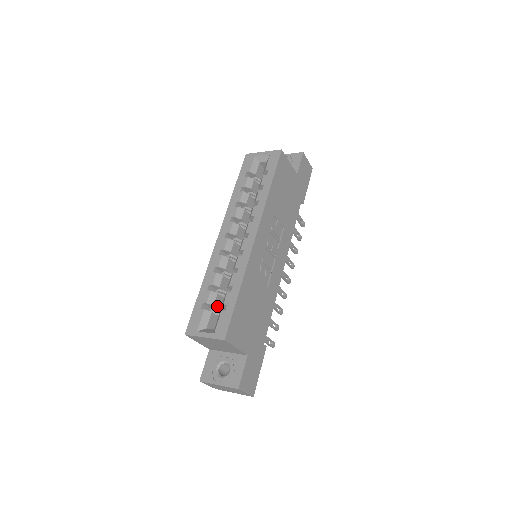
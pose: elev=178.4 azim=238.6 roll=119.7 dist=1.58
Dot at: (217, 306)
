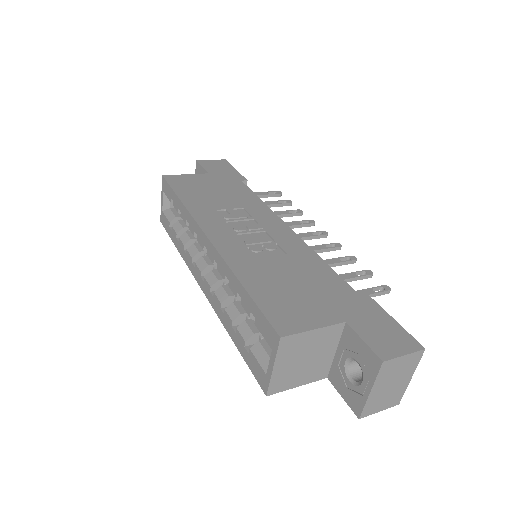
Dot at: occluded
